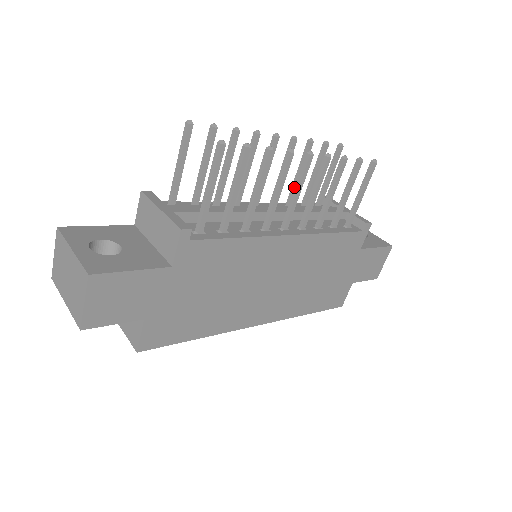
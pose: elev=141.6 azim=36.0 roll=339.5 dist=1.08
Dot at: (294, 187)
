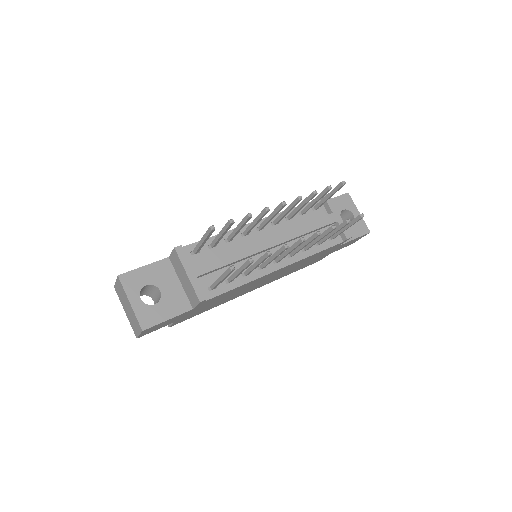
Dot at: (296, 212)
